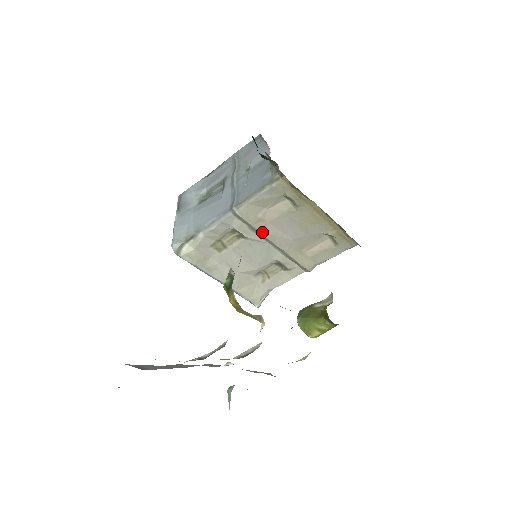
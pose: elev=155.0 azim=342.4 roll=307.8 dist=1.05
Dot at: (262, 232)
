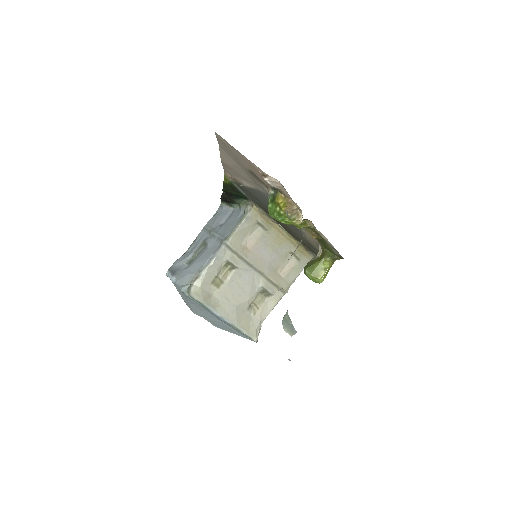
Dot at: (247, 258)
